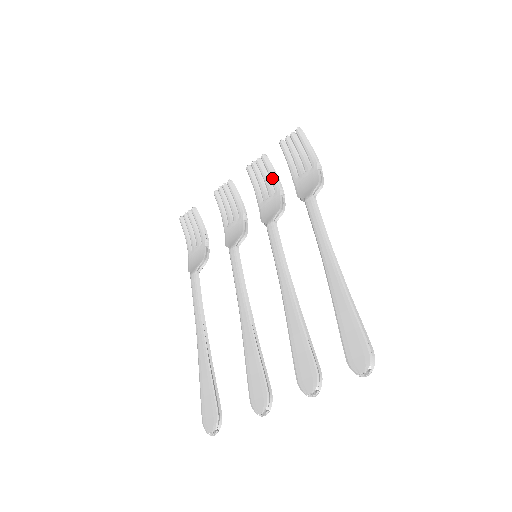
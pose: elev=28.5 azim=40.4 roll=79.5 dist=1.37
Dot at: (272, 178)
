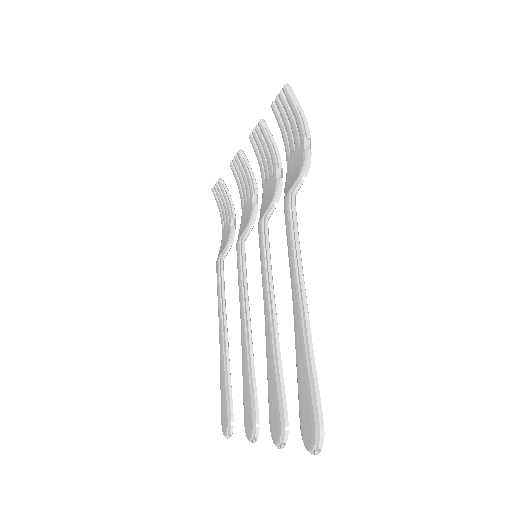
Dot at: (270, 153)
